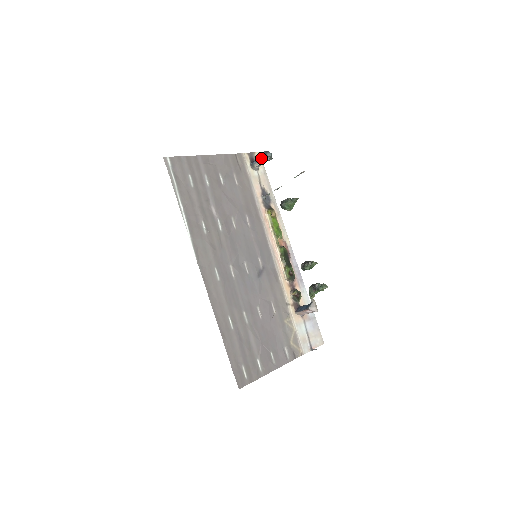
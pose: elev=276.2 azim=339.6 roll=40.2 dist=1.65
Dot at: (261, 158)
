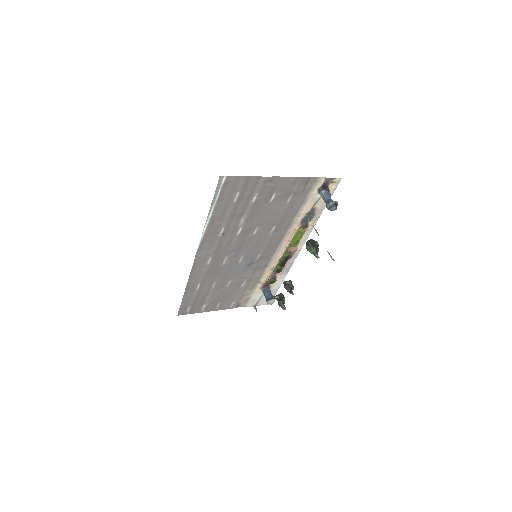
Dot at: (327, 201)
